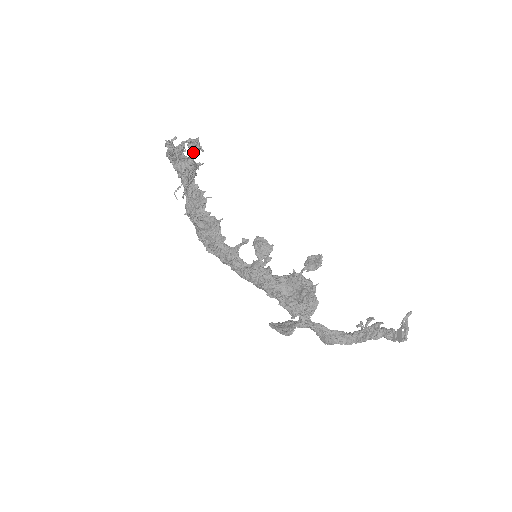
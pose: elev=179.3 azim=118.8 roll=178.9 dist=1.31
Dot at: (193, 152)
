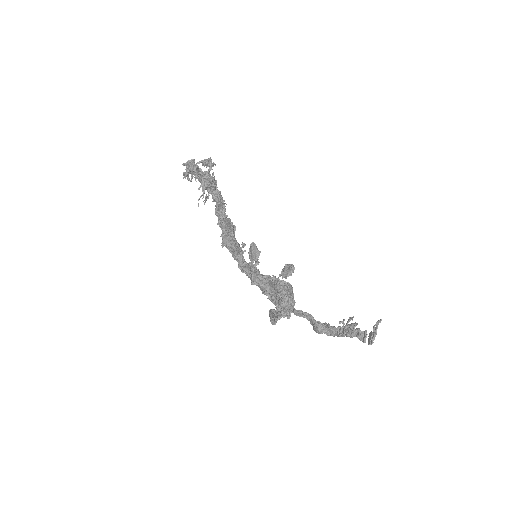
Dot at: (210, 168)
